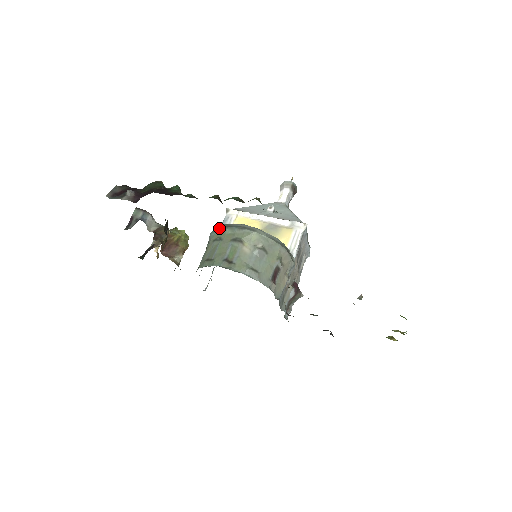
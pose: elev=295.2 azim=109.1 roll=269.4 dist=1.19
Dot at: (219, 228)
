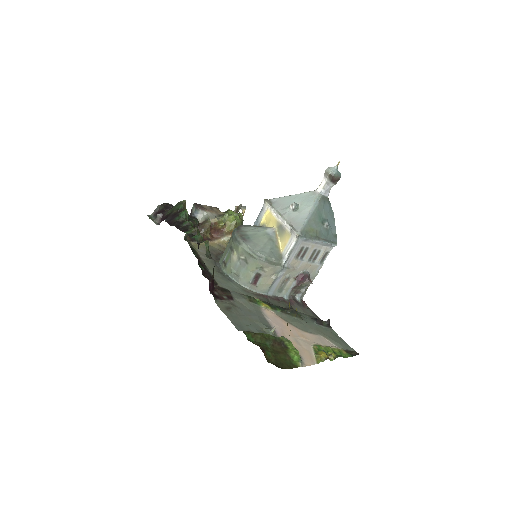
Dot at: (233, 230)
